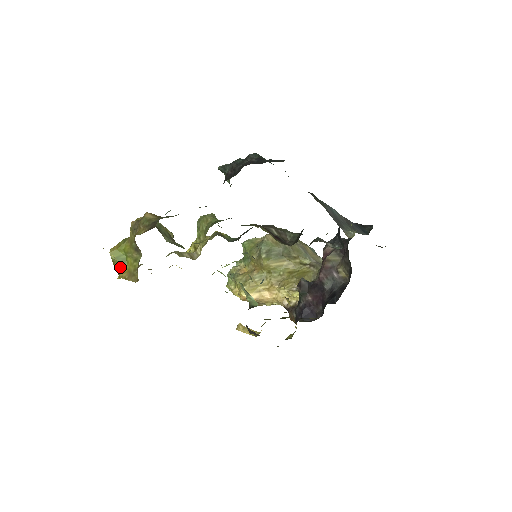
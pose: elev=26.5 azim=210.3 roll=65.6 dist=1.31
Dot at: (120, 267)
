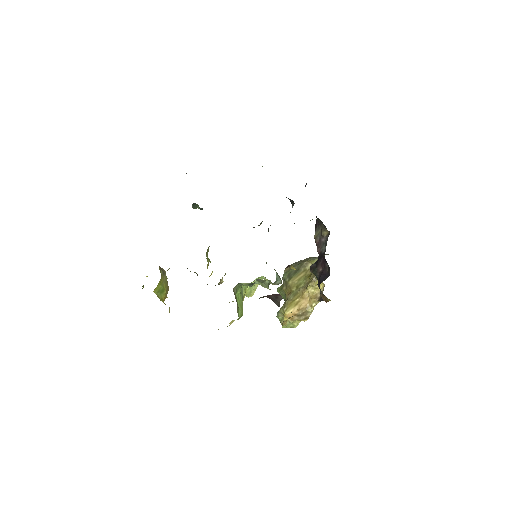
Dot at: (163, 296)
